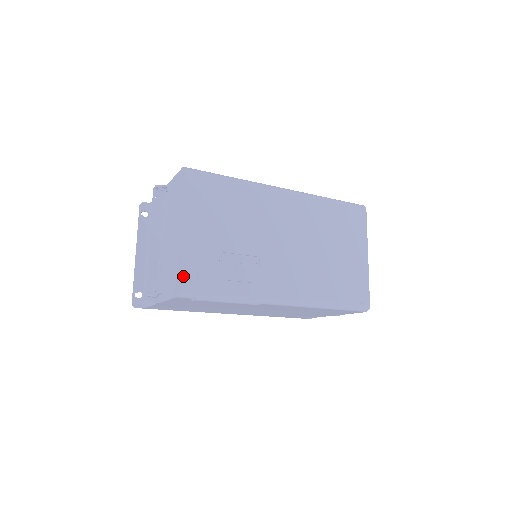
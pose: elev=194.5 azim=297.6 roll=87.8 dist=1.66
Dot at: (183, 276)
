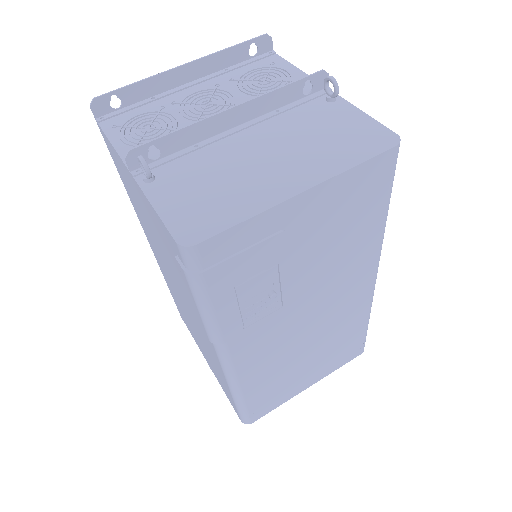
Dot at: (222, 238)
